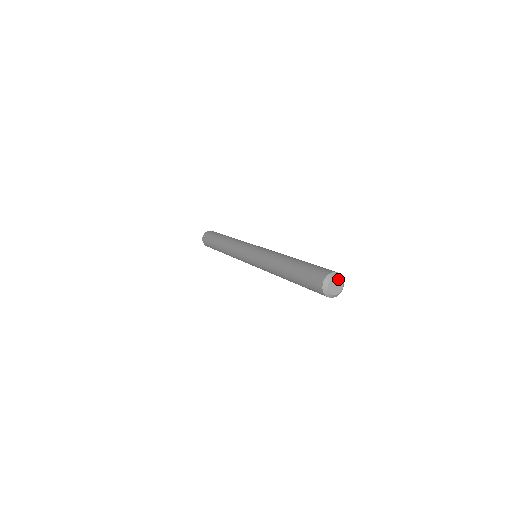
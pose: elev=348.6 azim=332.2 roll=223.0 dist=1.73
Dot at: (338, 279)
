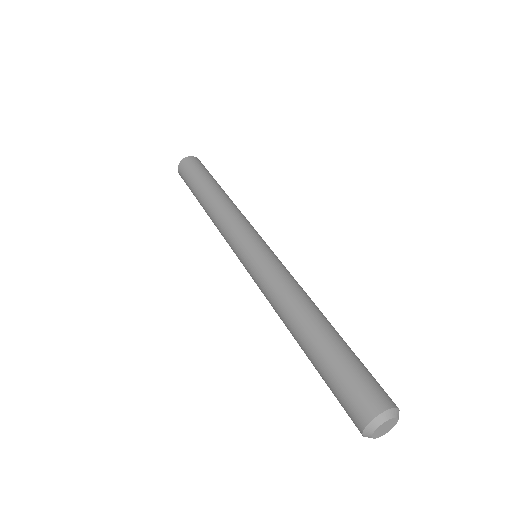
Dot at: (382, 425)
